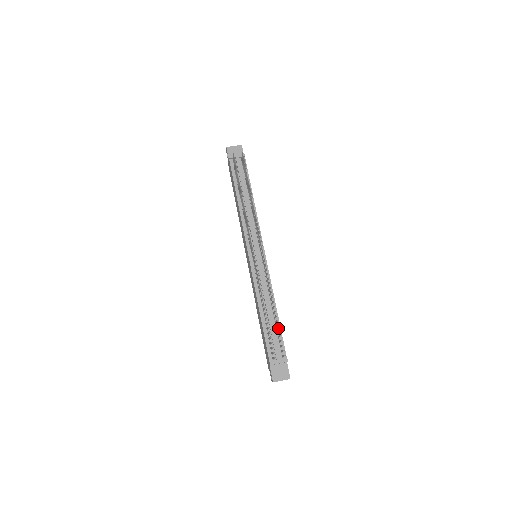
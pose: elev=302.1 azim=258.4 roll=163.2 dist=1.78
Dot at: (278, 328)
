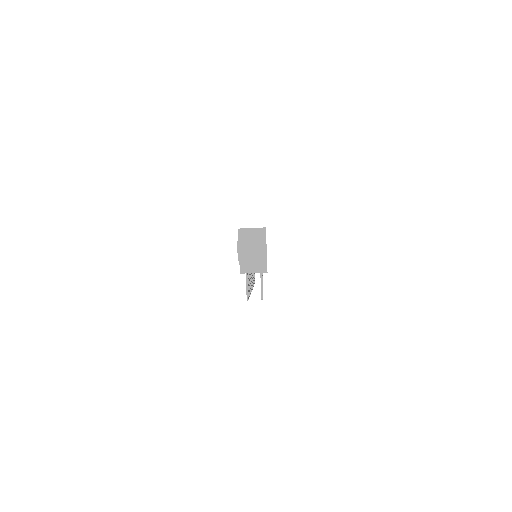
Dot at: occluded
